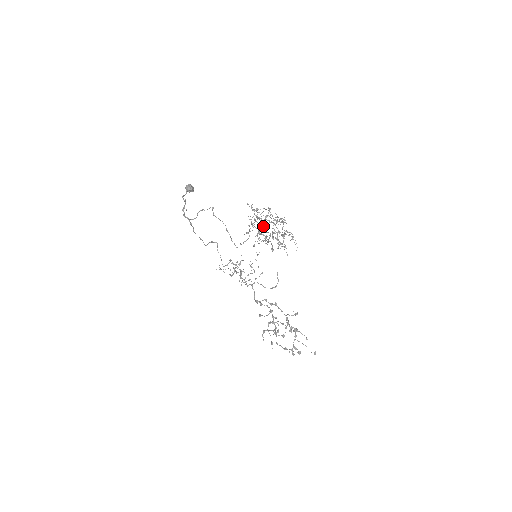
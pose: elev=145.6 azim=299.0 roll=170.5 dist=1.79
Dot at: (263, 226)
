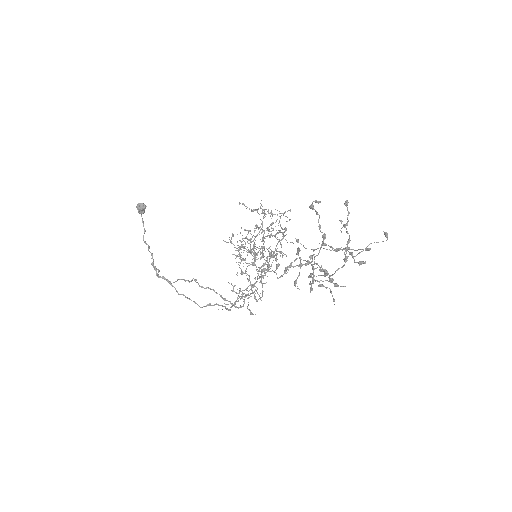
Dot at: occluded
